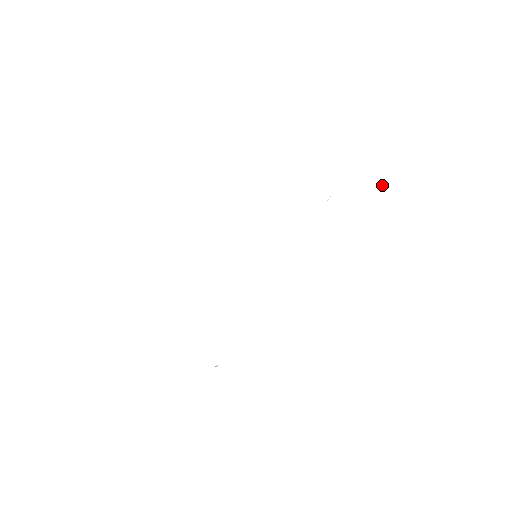
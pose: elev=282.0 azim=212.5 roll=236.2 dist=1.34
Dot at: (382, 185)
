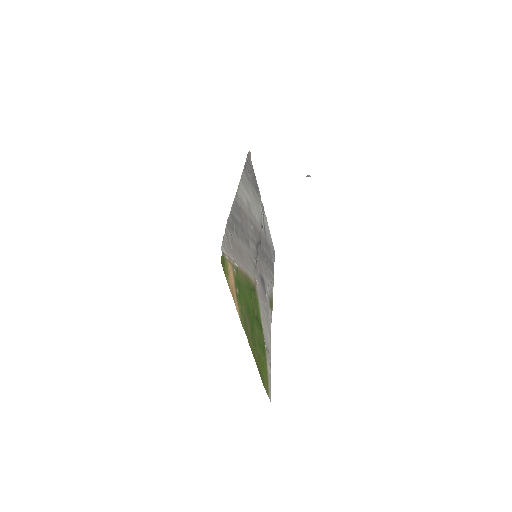
Dot at: occluded
